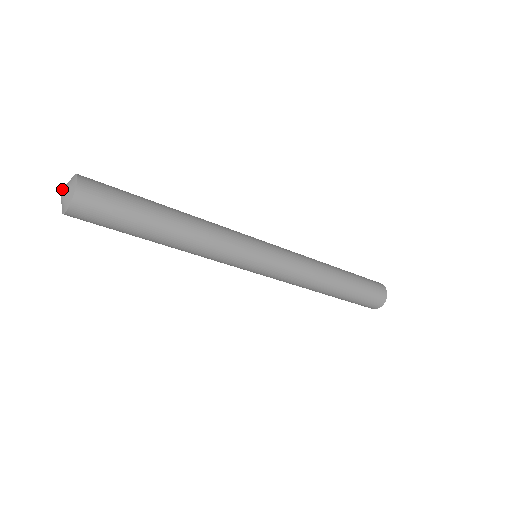
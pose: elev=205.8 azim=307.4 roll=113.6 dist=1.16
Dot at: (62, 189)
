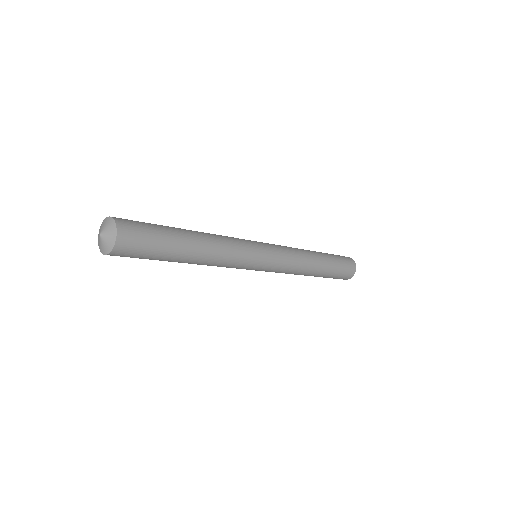
Dot at: (101, 233)
